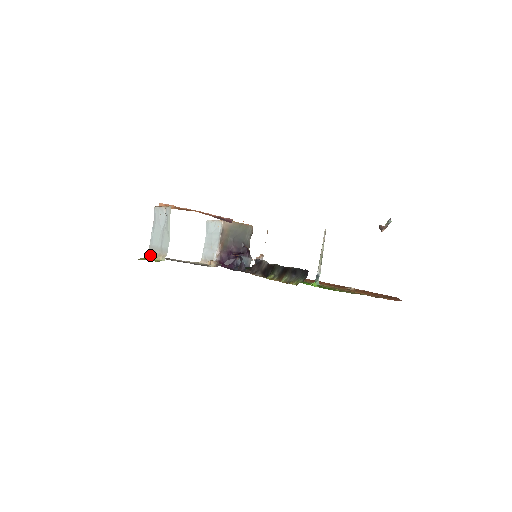
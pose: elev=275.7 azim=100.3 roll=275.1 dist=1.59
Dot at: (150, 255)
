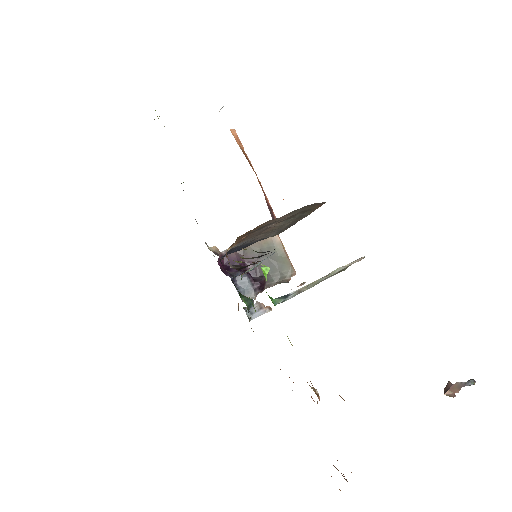
Dot at: occluded
